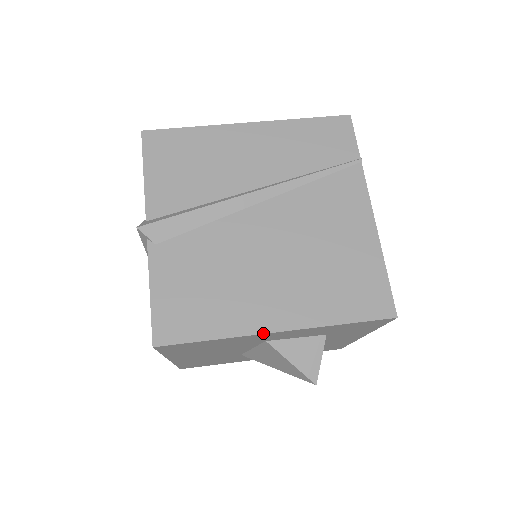
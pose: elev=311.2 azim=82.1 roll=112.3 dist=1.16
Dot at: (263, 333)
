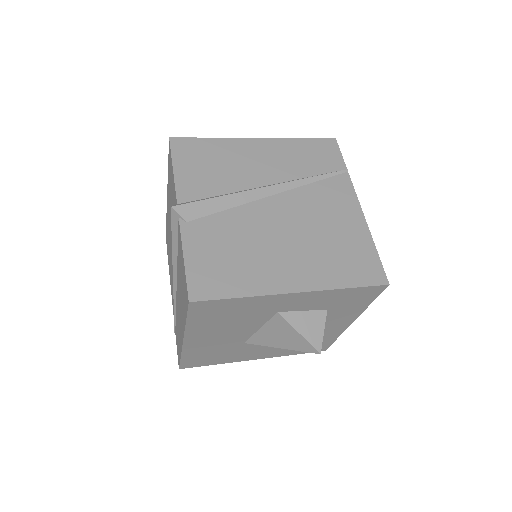
Dot at: (283, 293)
